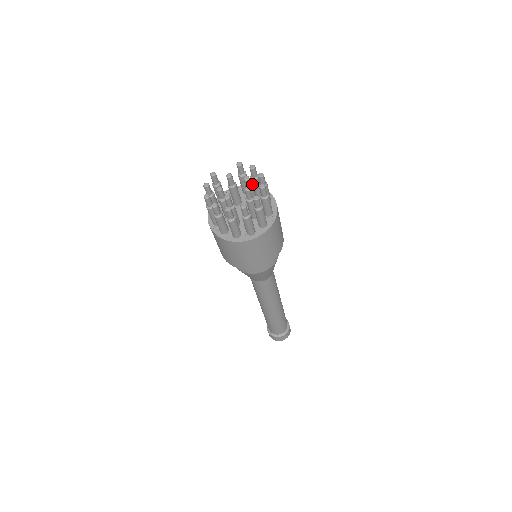
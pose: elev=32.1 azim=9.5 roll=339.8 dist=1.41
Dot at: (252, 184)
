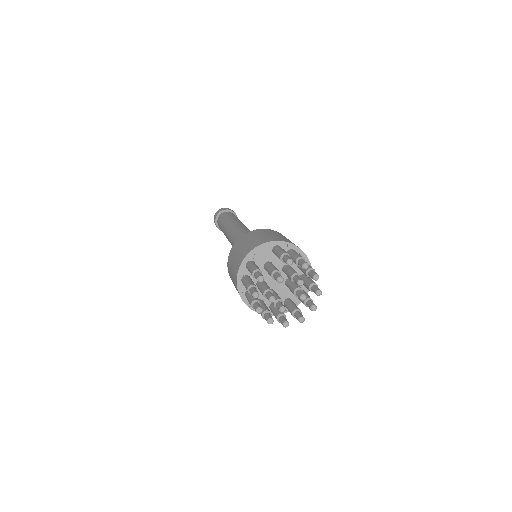
Dot at: occluded
